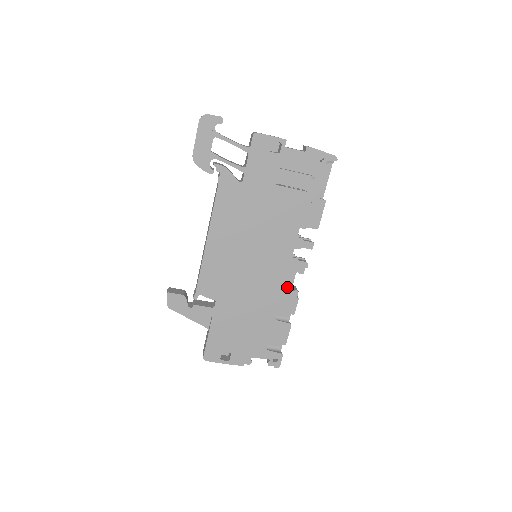
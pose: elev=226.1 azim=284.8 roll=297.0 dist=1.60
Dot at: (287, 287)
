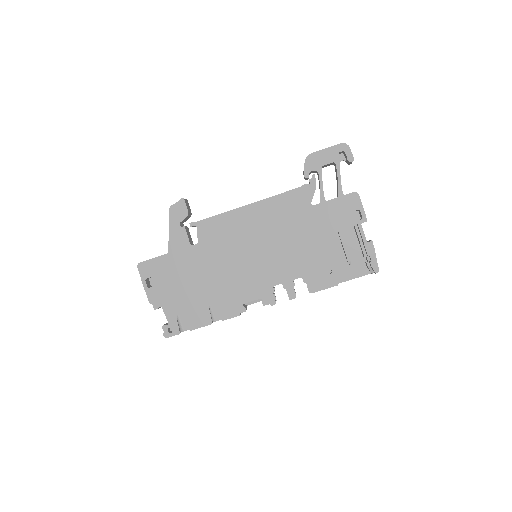
Dot at: (244, 298)
